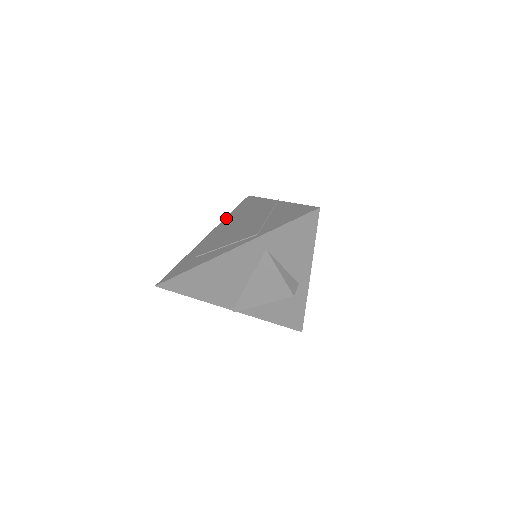
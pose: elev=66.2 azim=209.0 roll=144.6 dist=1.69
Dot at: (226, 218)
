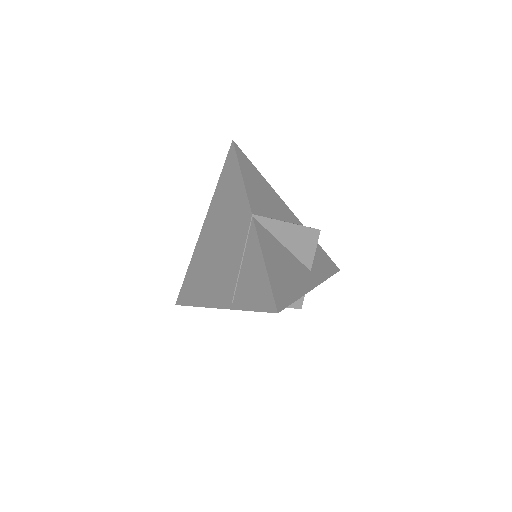
Dot at: (214, 196)
